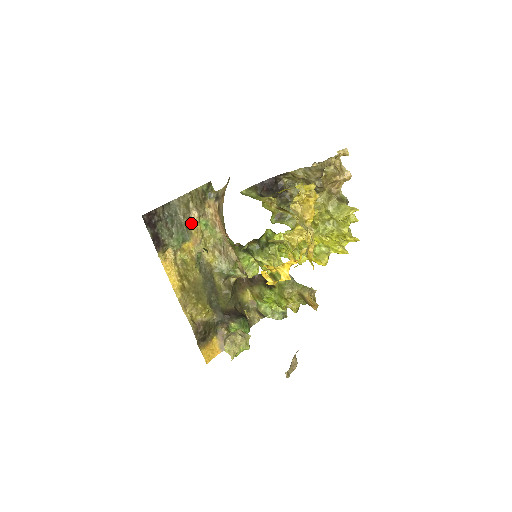
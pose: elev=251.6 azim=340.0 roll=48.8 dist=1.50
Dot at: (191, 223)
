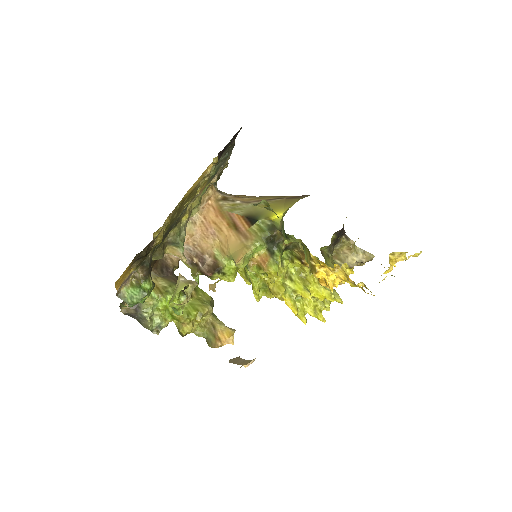
Dot at: occluded
